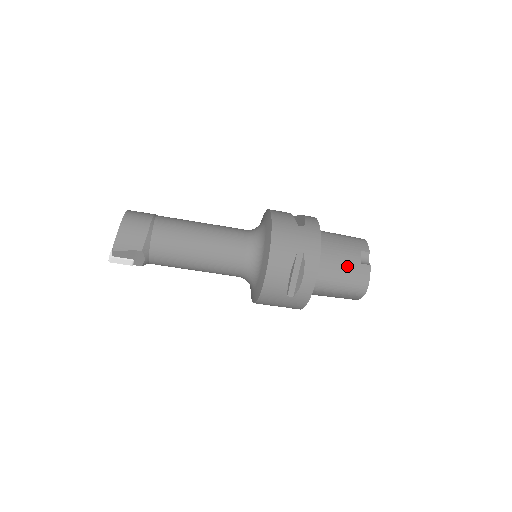
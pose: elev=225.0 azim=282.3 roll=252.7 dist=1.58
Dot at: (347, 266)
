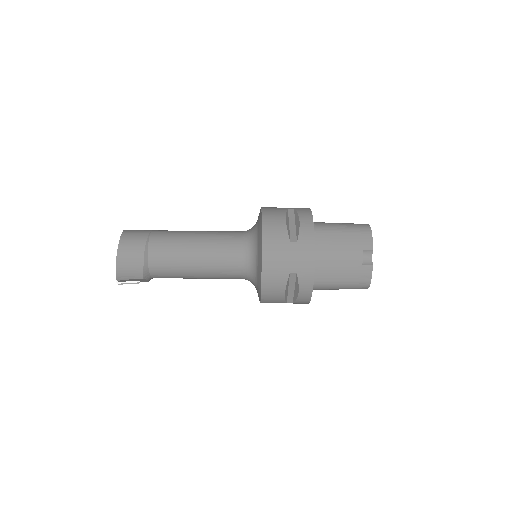
Dot at: (347, 270)
